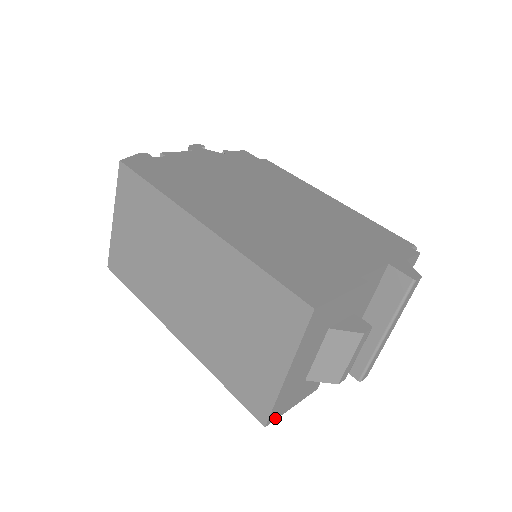
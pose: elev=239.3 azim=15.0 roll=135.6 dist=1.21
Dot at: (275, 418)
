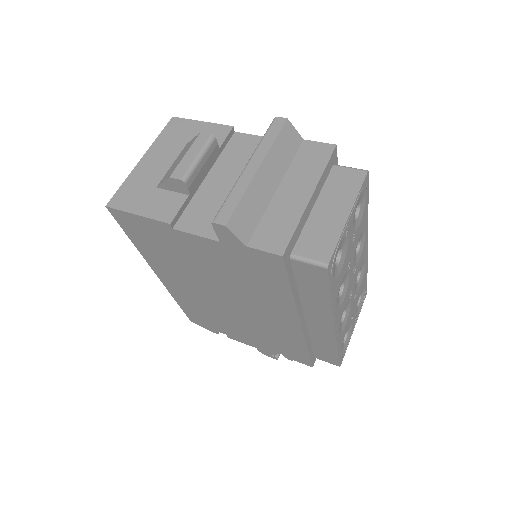
Dot at: (117, 207)
